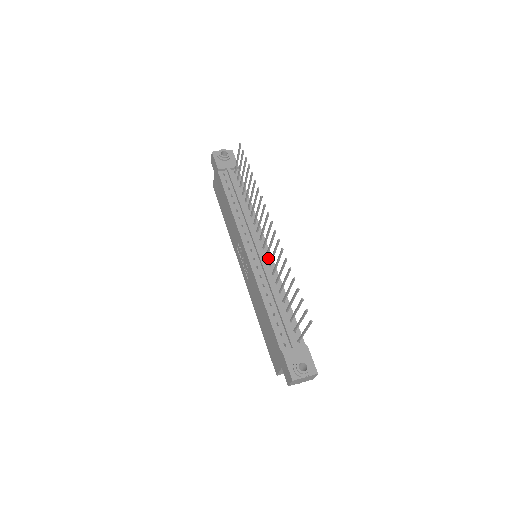
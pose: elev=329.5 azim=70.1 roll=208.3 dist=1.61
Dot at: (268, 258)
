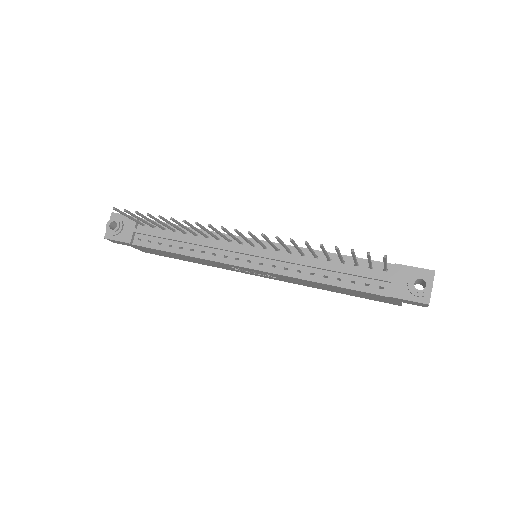
Dot at: (268, 247)
